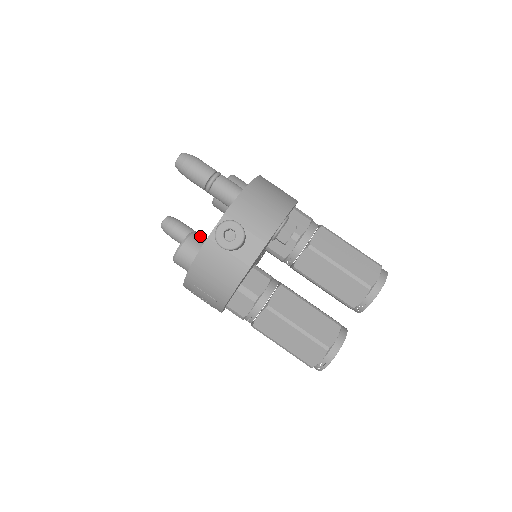
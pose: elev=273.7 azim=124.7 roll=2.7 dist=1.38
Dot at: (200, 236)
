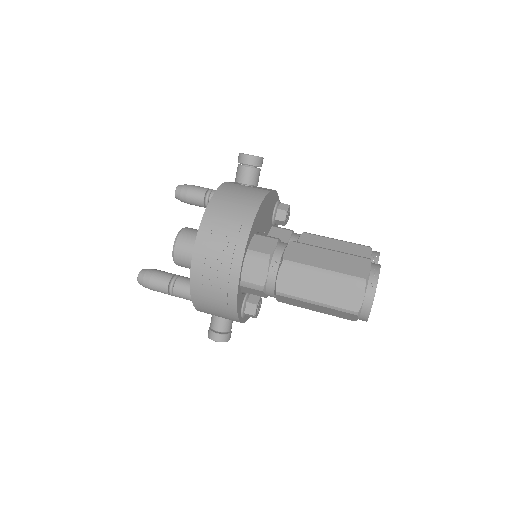
Dot at: occluded
